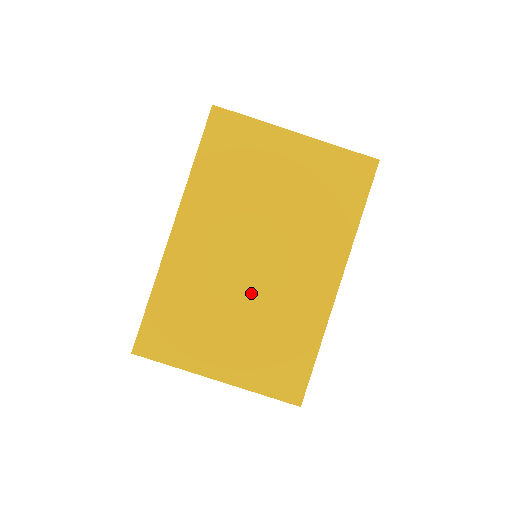
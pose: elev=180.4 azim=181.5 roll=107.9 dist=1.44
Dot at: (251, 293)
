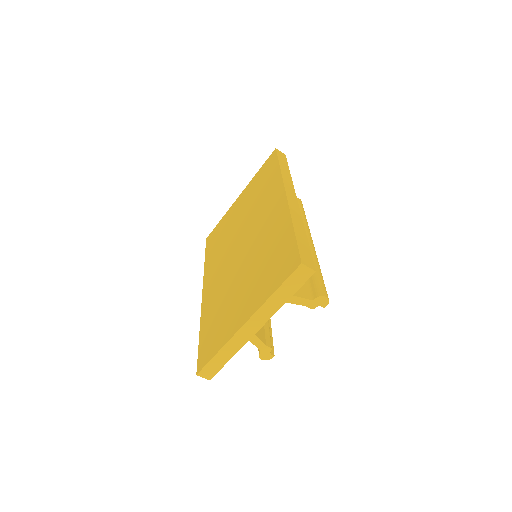
Dot at: (245, 263)
